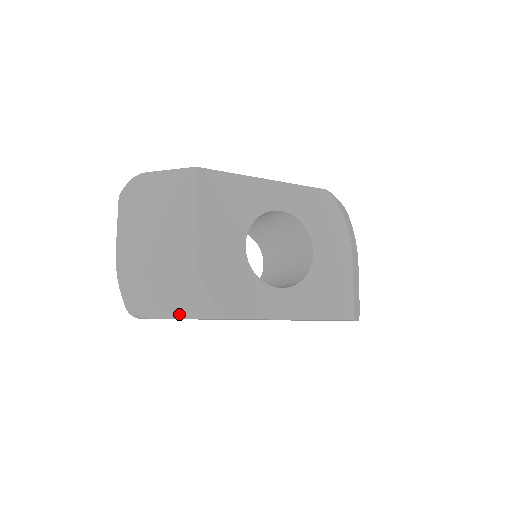
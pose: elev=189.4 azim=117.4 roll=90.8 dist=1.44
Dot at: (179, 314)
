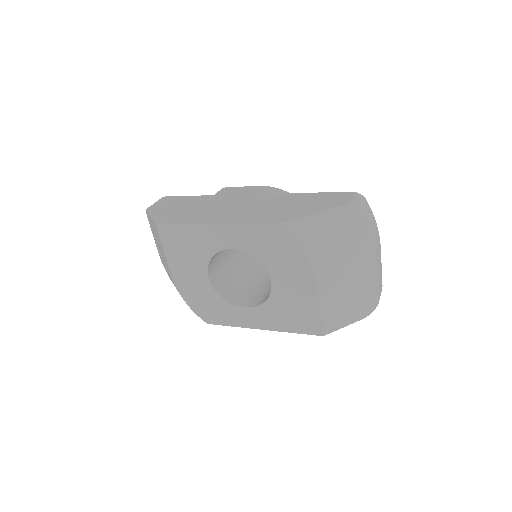
Dot at: occluded
